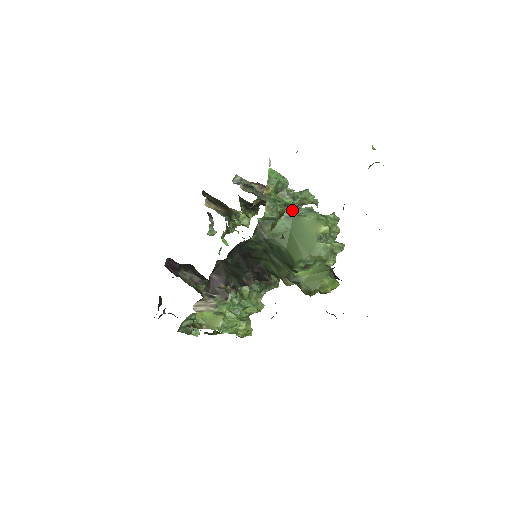
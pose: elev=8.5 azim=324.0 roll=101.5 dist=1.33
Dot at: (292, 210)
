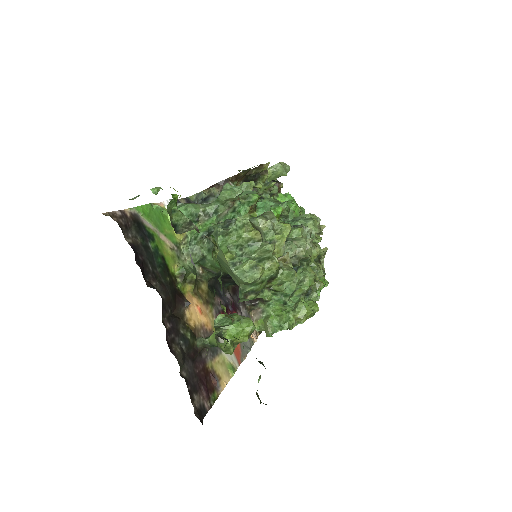
Dot at: (209, 240)
